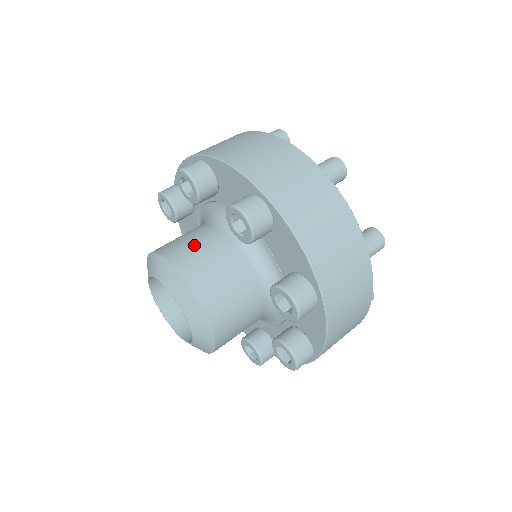
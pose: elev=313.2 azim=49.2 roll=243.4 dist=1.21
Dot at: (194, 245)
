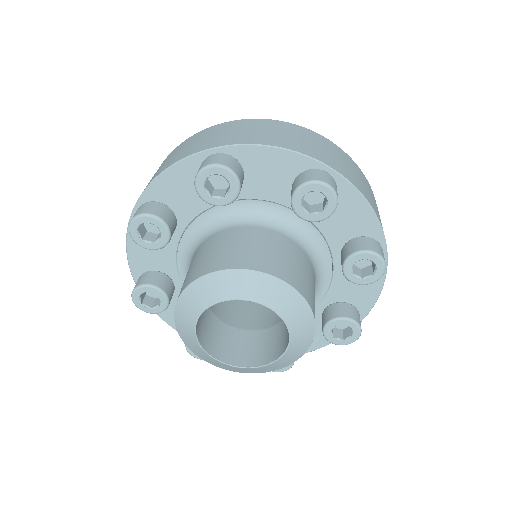
Dot at: (302, 270)
